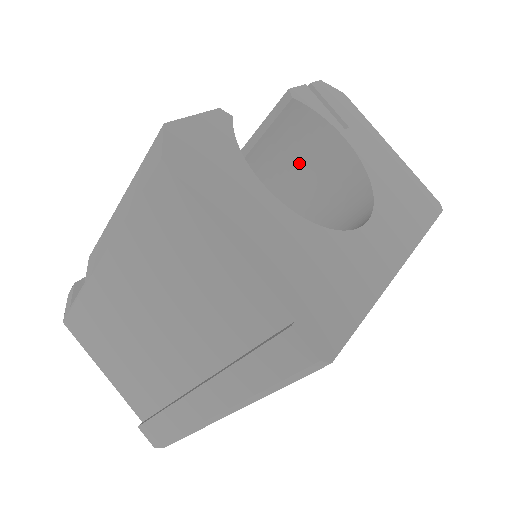
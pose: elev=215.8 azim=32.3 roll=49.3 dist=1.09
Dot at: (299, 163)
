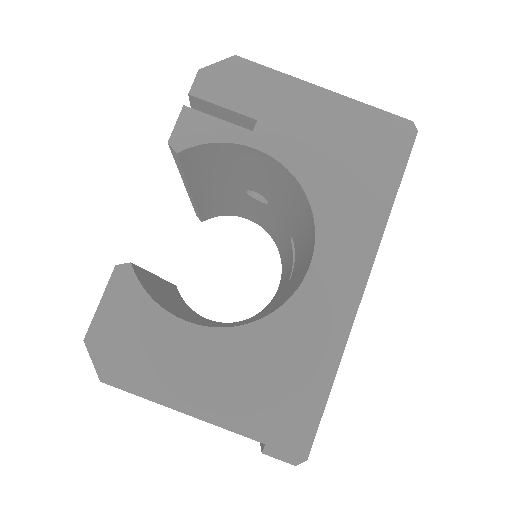
Dot at: (237, 167)
